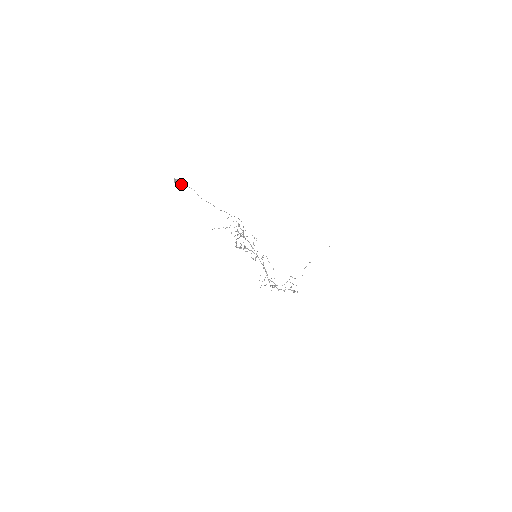
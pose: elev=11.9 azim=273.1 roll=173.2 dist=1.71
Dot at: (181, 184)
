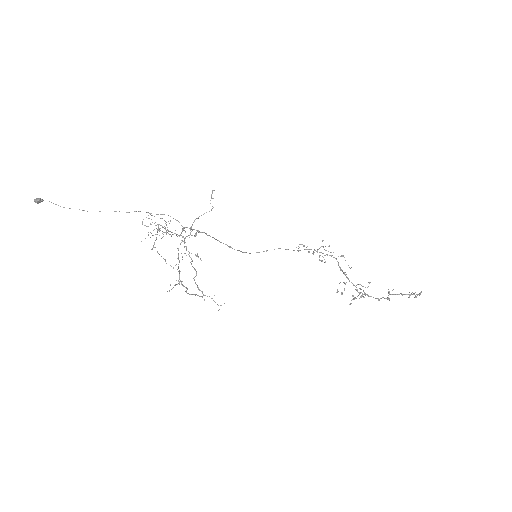
Dot at: (39, 201)
